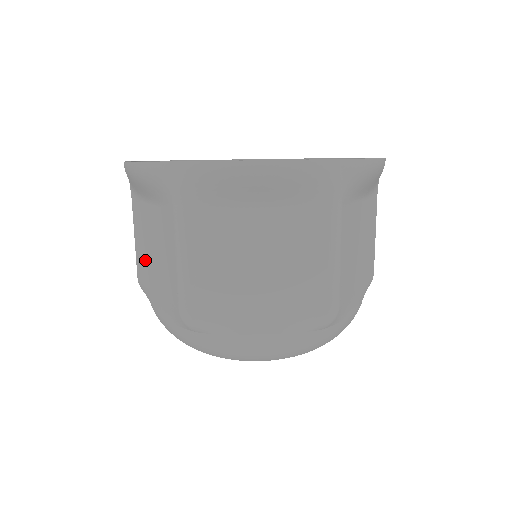
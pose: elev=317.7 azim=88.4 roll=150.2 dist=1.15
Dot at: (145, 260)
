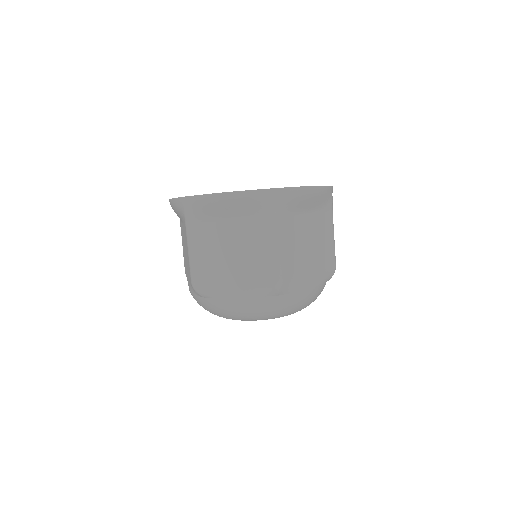
Dot at: (215, 263)
